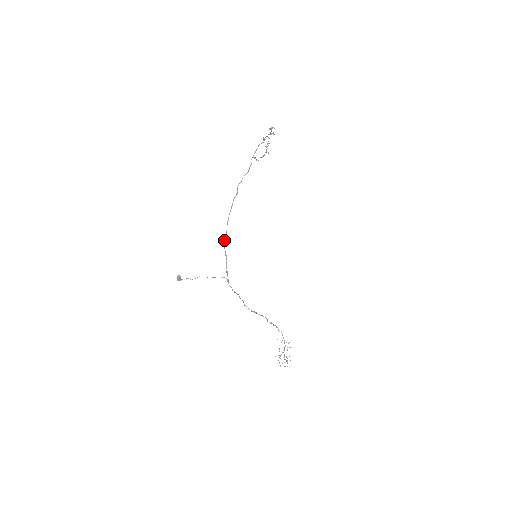
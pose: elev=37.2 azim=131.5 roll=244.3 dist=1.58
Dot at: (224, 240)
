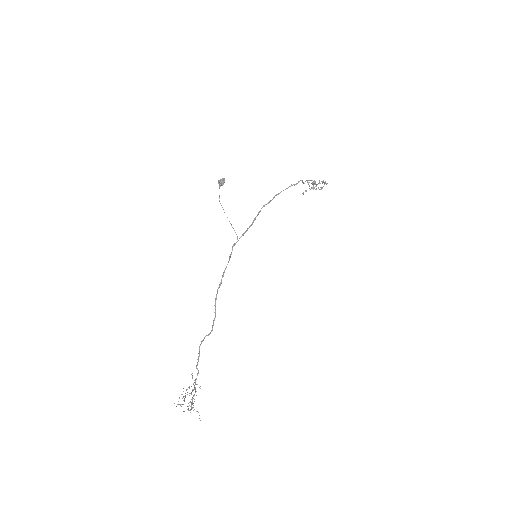
Dot at: (264, 205)
